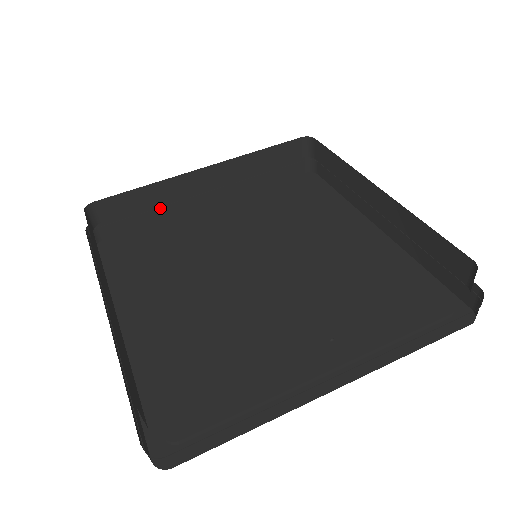
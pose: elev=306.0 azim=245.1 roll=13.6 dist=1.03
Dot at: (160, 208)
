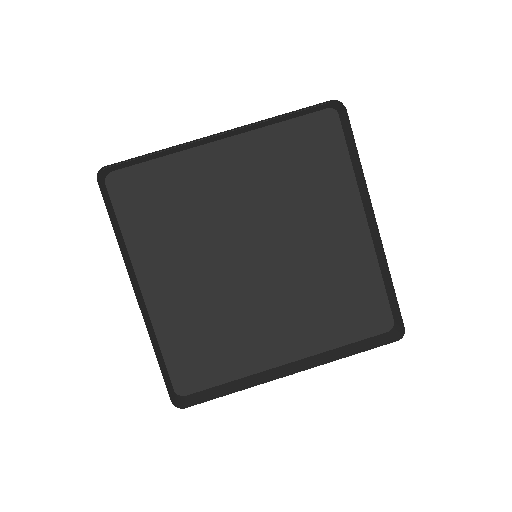
Dot at: (169, 149)
